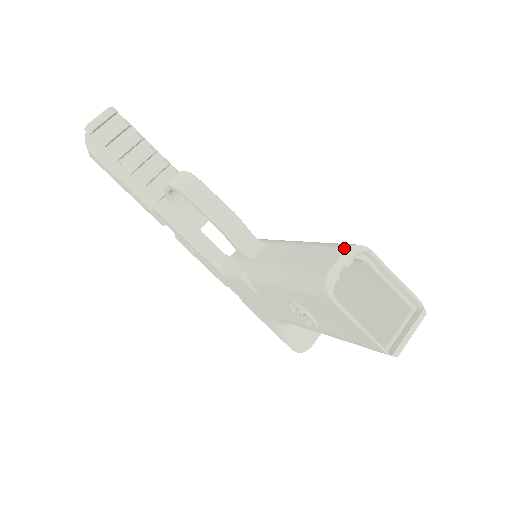
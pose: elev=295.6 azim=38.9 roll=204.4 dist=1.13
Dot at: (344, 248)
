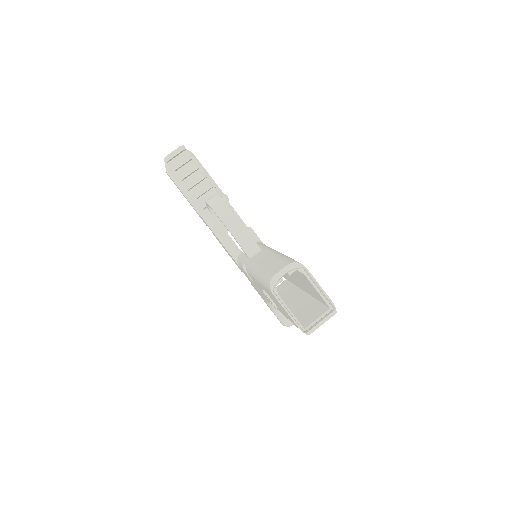
Dot at: (288, 263)
